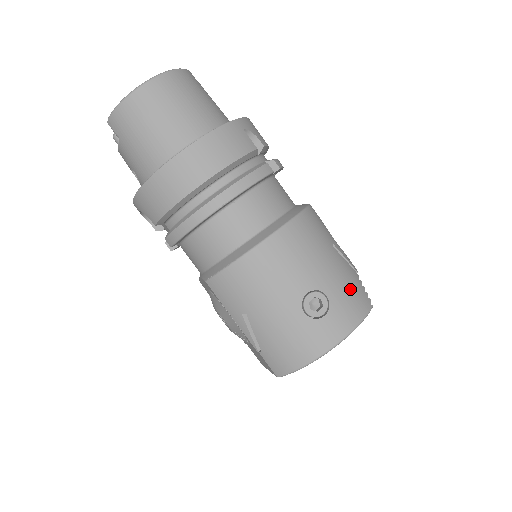
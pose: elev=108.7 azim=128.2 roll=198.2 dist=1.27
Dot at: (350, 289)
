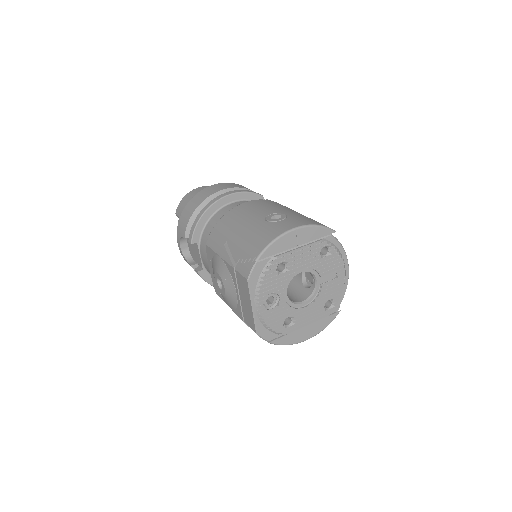
Dot at: (311, 219)
